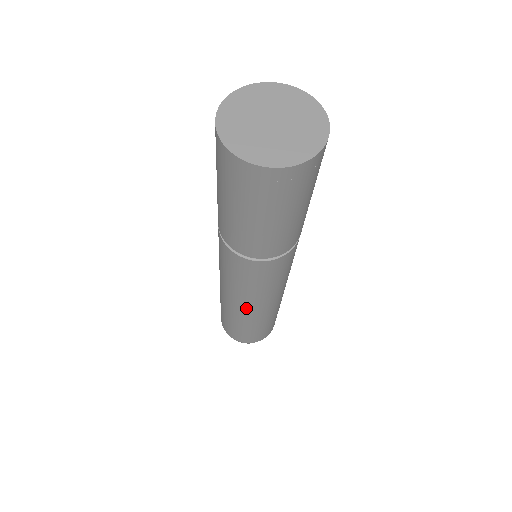
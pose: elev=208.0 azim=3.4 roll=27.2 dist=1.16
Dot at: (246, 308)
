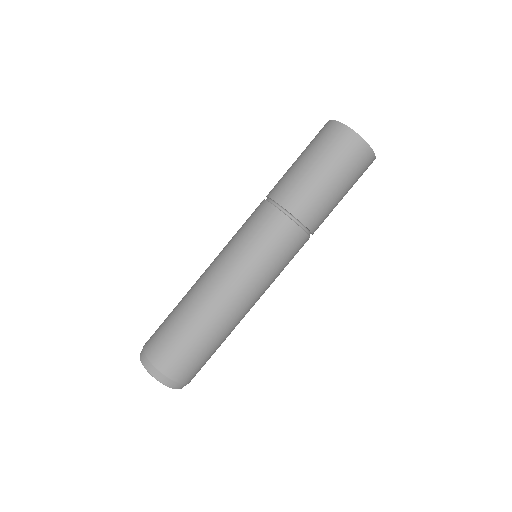
Dot at: (213, 278)
